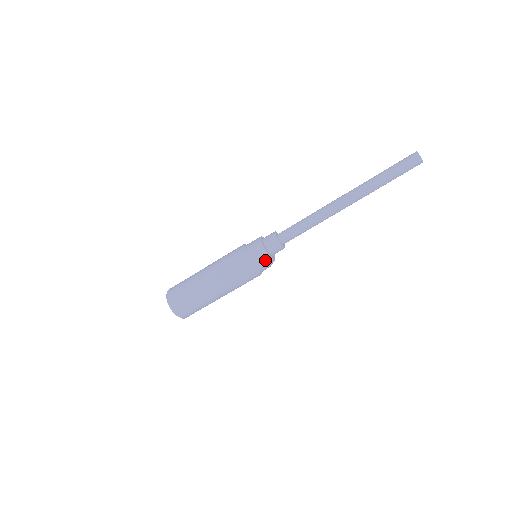
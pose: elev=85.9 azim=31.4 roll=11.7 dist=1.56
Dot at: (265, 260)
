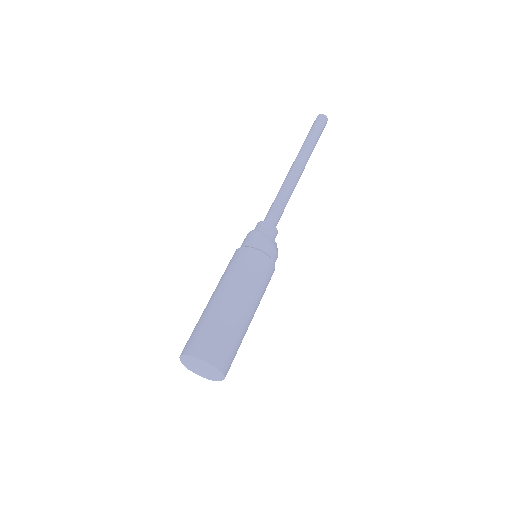
Dot at: (270, 241)
